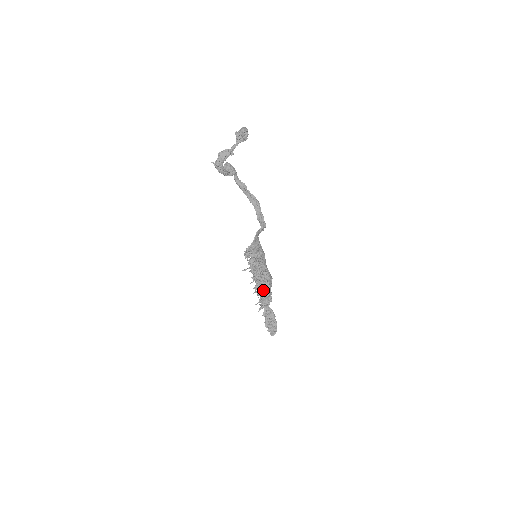
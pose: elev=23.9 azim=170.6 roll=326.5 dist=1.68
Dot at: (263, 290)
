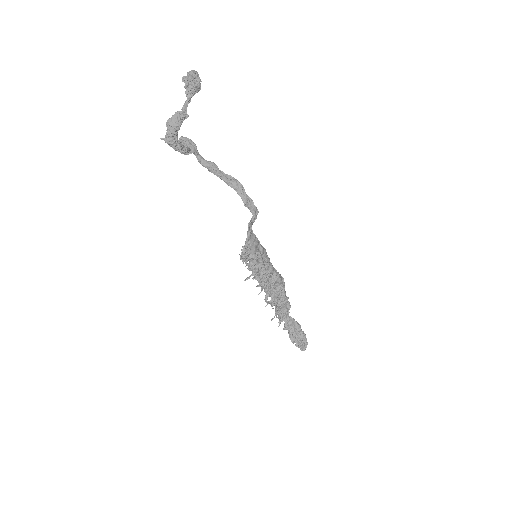
Dot at: (276, 297)
